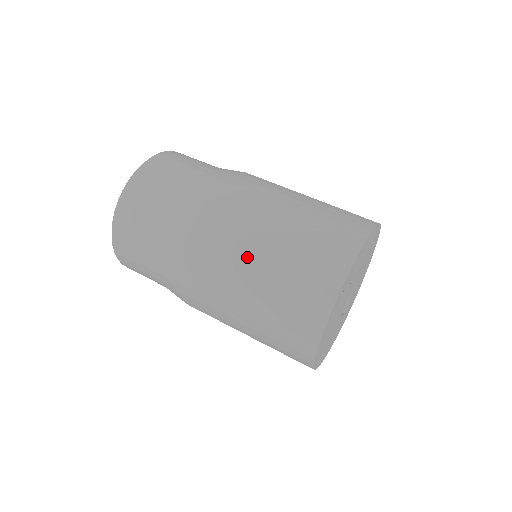
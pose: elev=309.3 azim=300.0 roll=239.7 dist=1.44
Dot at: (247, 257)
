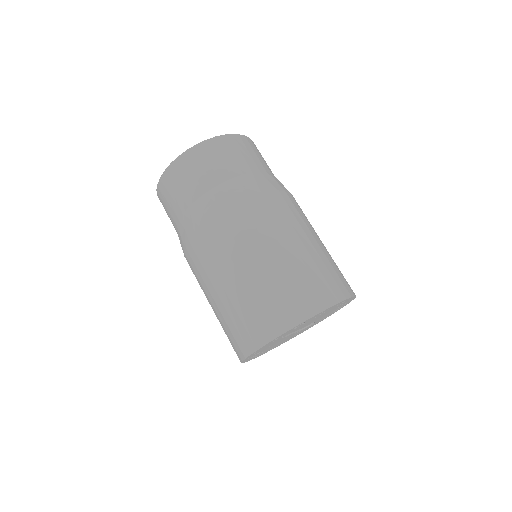
Dot at: (210, 290)
